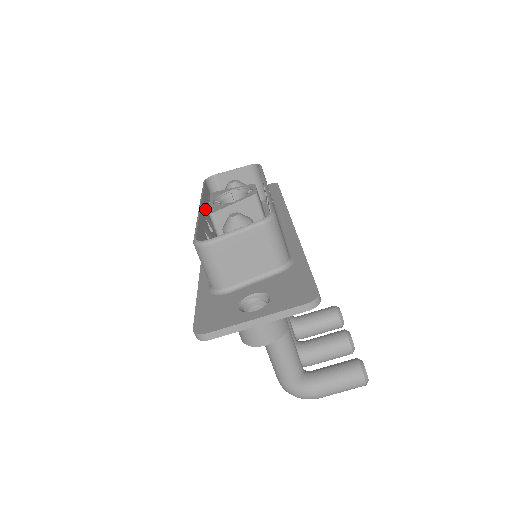
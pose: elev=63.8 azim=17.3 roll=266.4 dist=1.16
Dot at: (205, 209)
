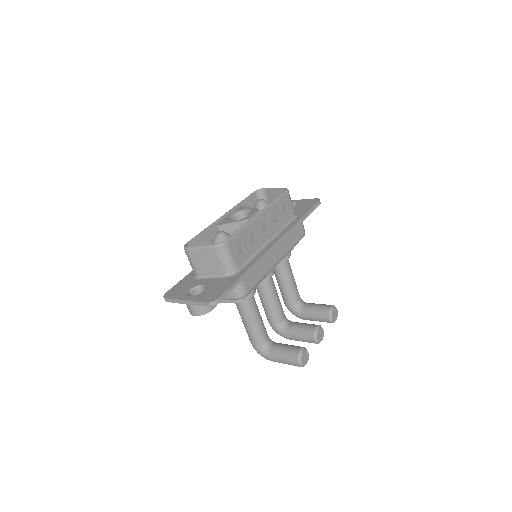
Dot at: occluded
